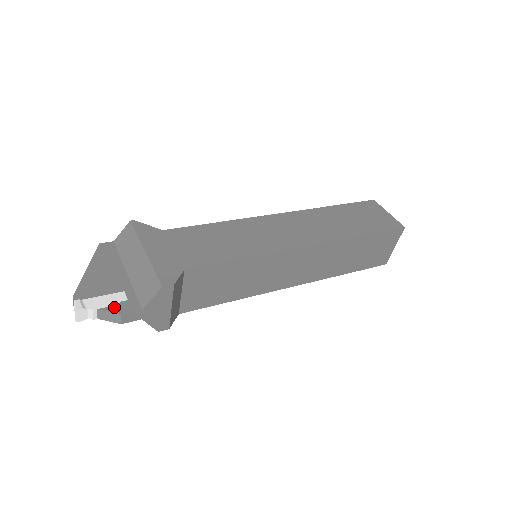
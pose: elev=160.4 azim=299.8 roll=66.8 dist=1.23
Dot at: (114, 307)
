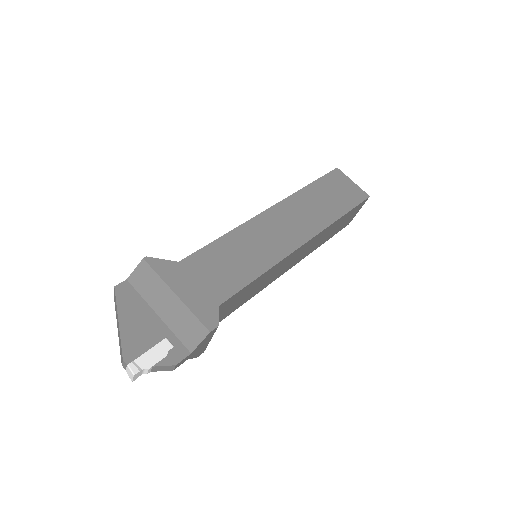
Dot at: (166, 359)
